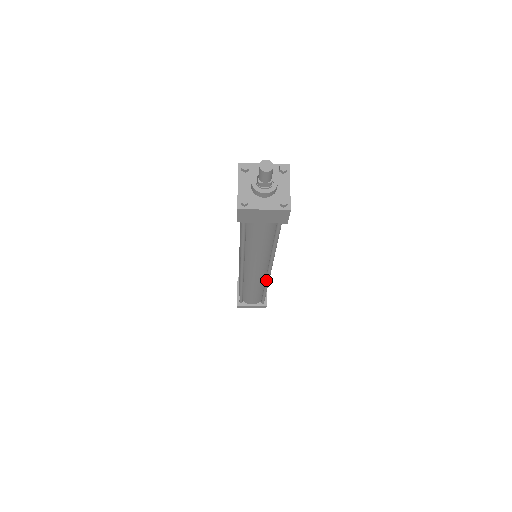
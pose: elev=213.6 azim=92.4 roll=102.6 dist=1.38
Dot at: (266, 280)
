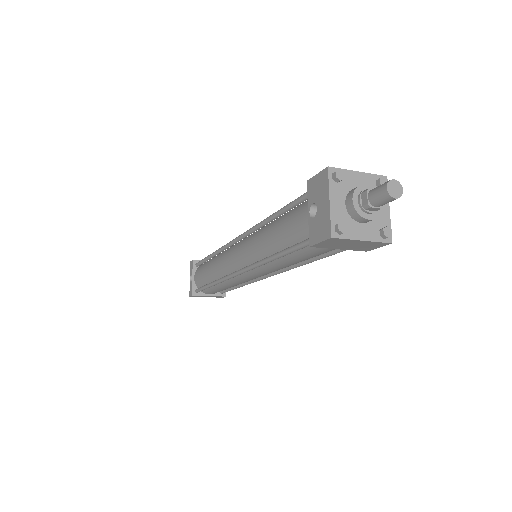
Dot at: (255, 280)
